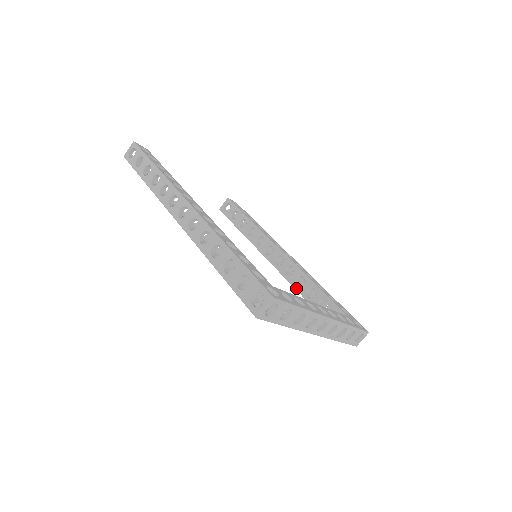
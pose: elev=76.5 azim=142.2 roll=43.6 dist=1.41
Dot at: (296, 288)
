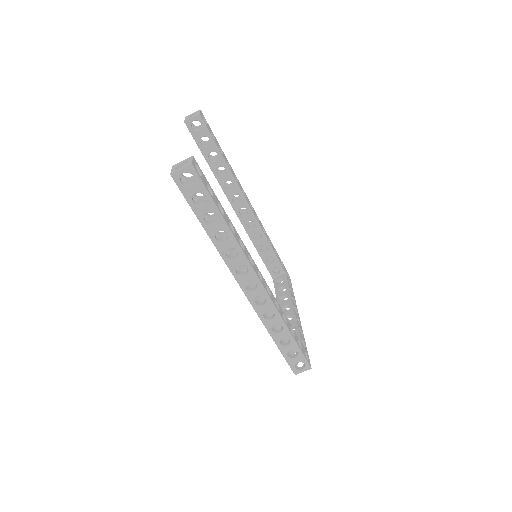
Dot at: (252, 241)
